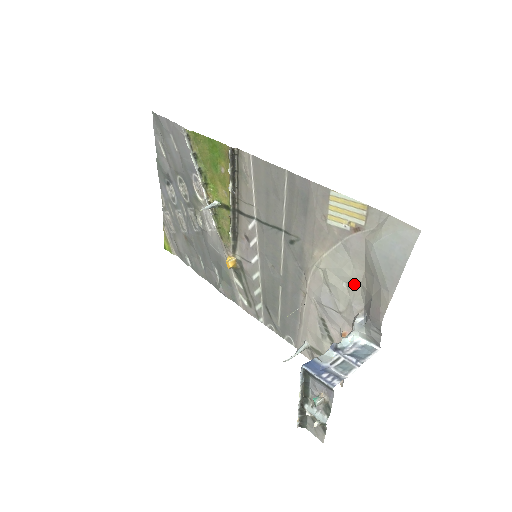
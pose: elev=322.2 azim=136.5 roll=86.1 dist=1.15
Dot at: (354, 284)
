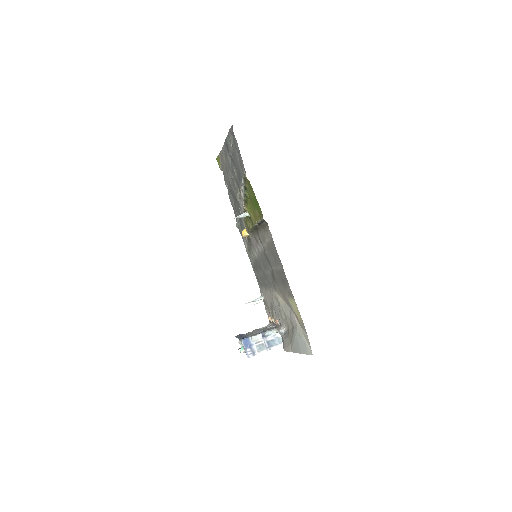
Dot at: (287, 322)
